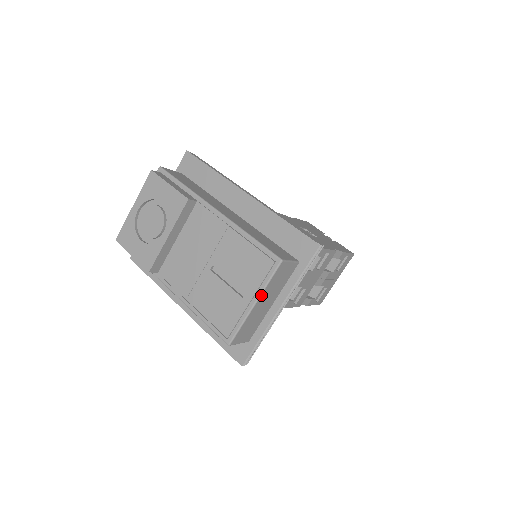
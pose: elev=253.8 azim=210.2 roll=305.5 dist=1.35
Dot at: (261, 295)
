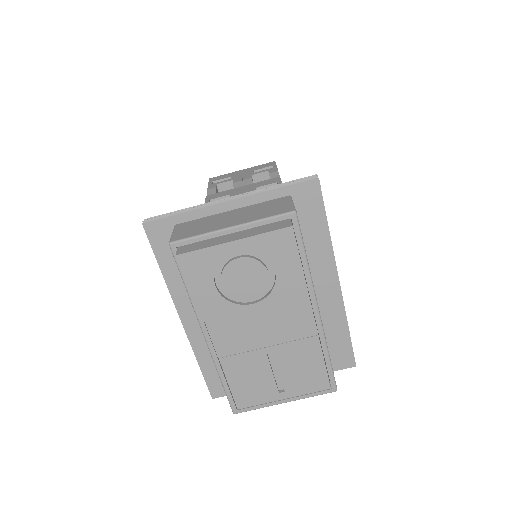
Dot at: occluded
